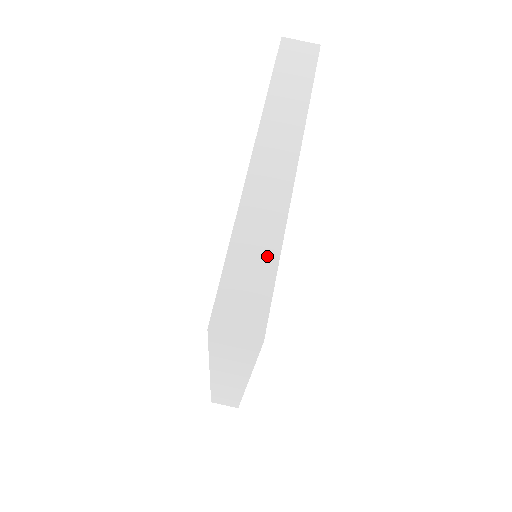
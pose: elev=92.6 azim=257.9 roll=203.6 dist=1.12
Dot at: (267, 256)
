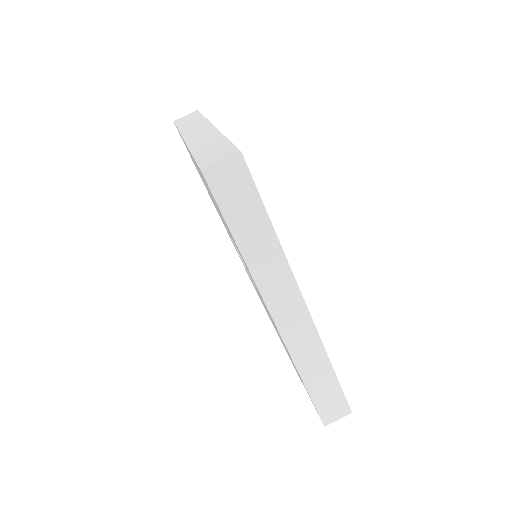
Dot at: (219, 143)
